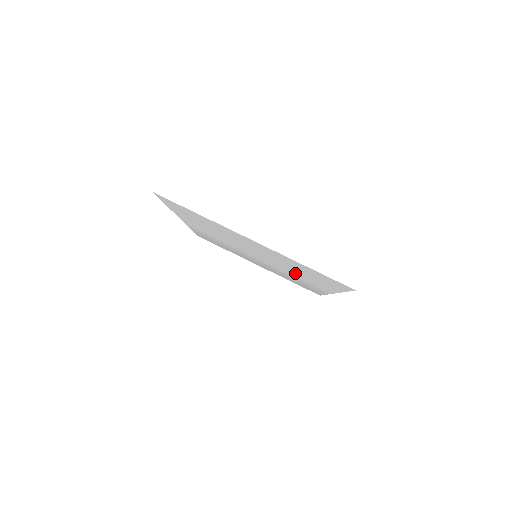
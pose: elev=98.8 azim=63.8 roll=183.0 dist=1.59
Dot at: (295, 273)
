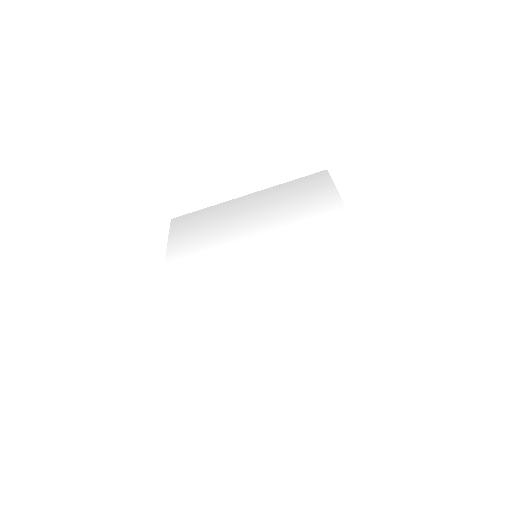
Dot at: (308, 253)
